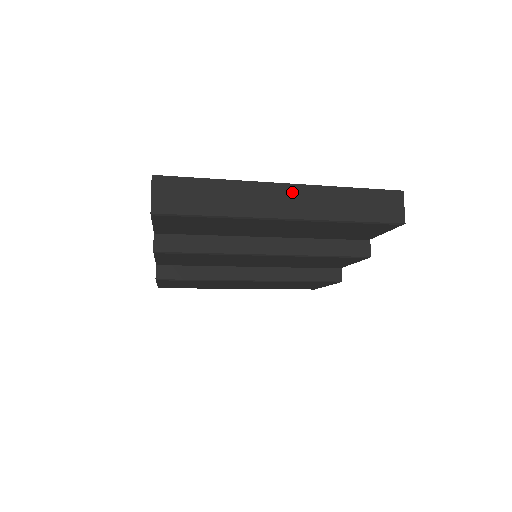
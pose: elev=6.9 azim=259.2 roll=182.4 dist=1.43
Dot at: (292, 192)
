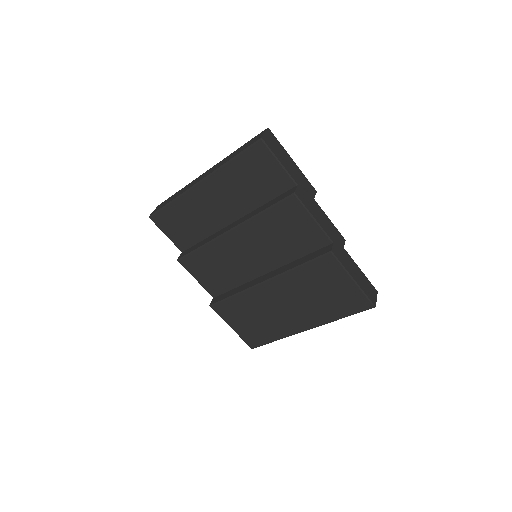
Dot at: occluded
